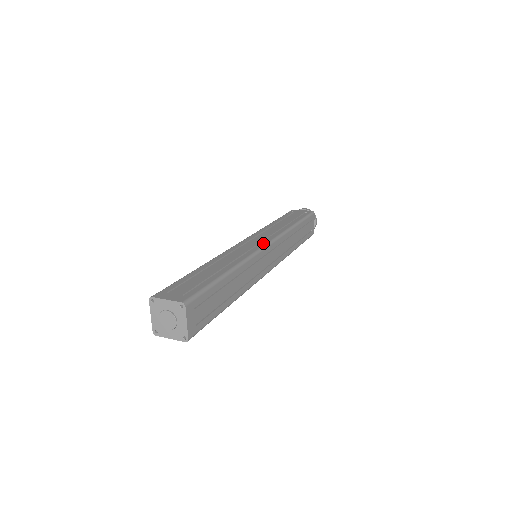
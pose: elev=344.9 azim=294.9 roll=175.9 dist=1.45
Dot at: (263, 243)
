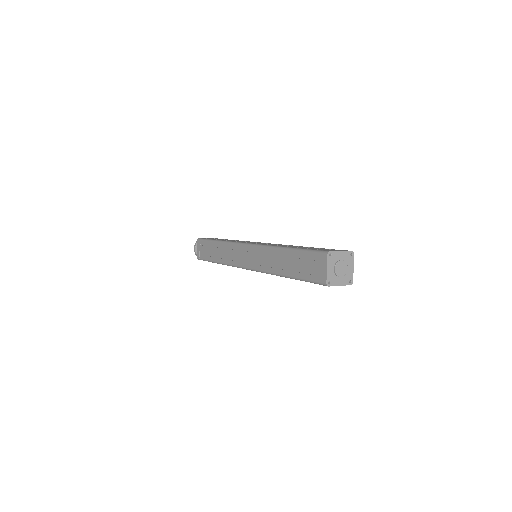
Dot at: occluded
